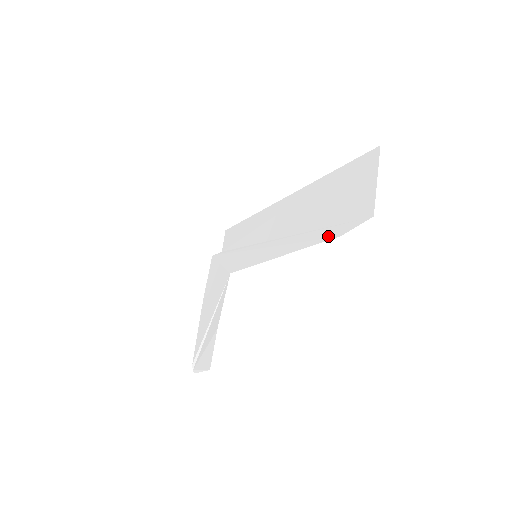
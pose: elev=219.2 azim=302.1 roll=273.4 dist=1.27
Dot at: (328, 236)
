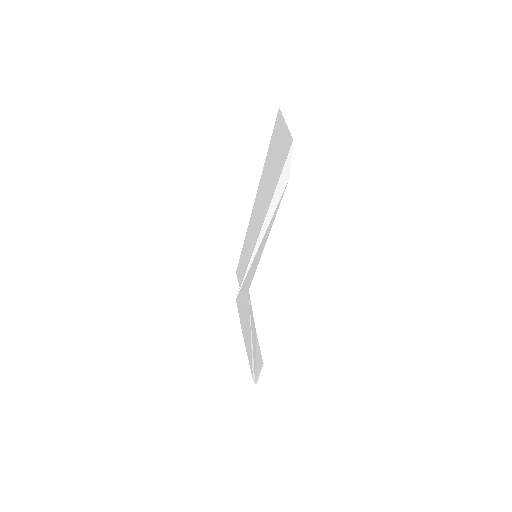
Dot at: (283, 187)
